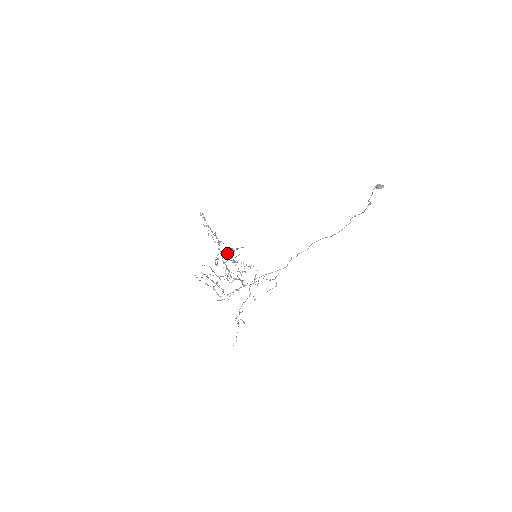
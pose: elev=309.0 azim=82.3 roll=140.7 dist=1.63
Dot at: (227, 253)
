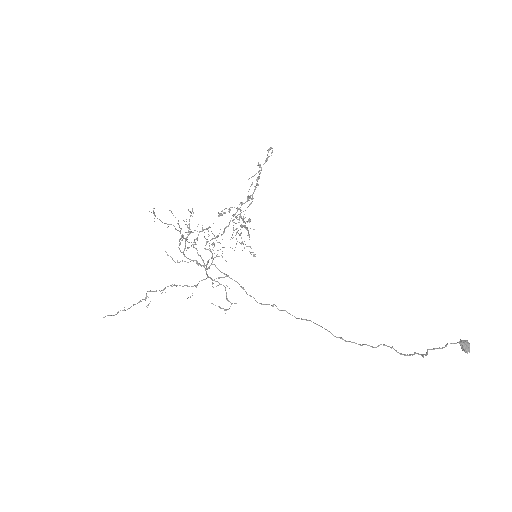
Dot at: (239, 218)
